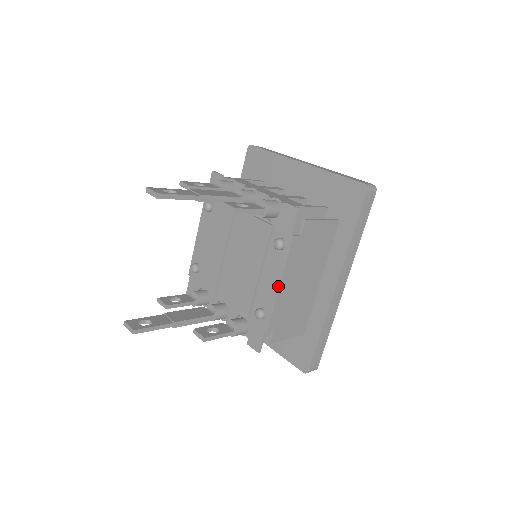
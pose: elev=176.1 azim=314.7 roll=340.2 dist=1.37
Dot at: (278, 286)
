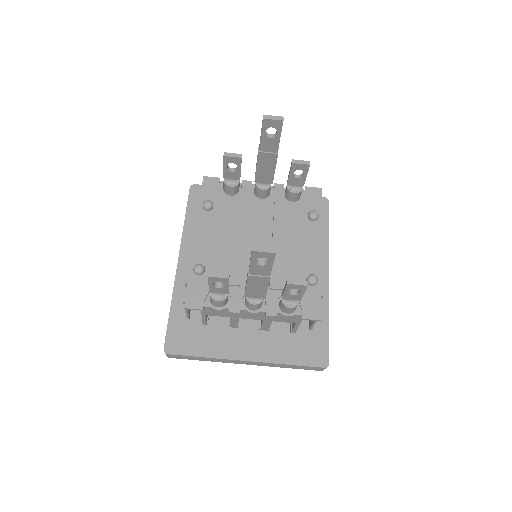
Dot at: (323, 250)
